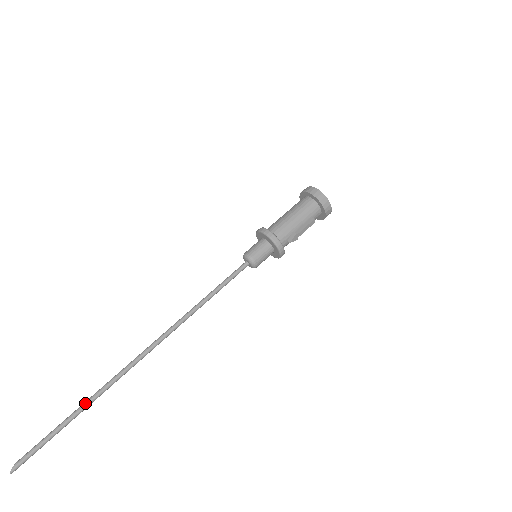
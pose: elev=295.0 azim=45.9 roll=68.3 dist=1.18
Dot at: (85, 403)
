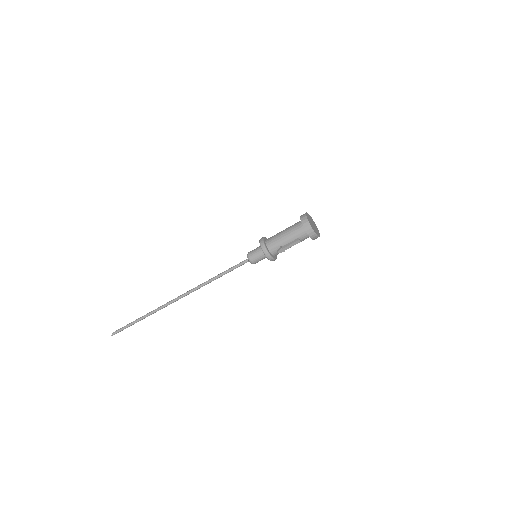
Dot at: (146, 314)
